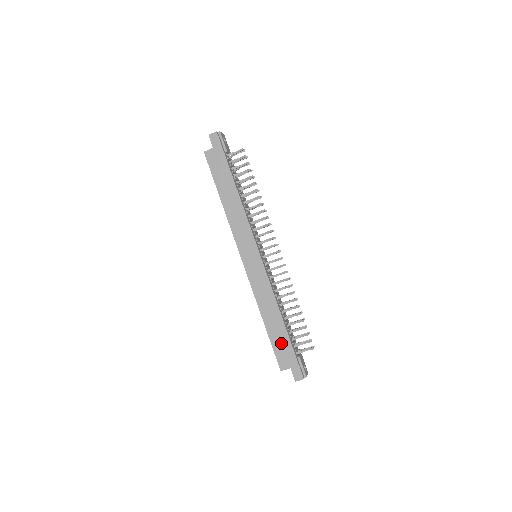
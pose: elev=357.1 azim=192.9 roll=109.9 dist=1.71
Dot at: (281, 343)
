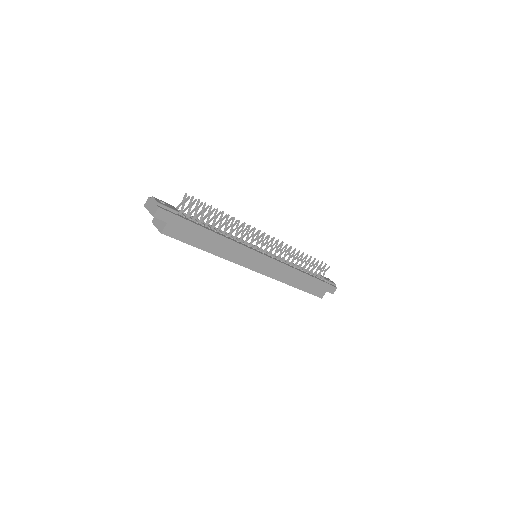
Dot at: (313, 286)
